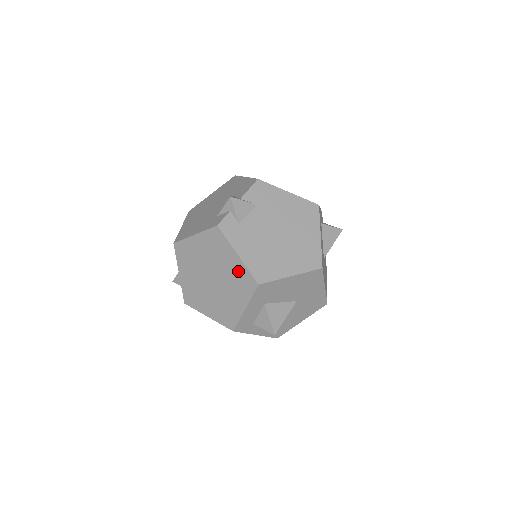
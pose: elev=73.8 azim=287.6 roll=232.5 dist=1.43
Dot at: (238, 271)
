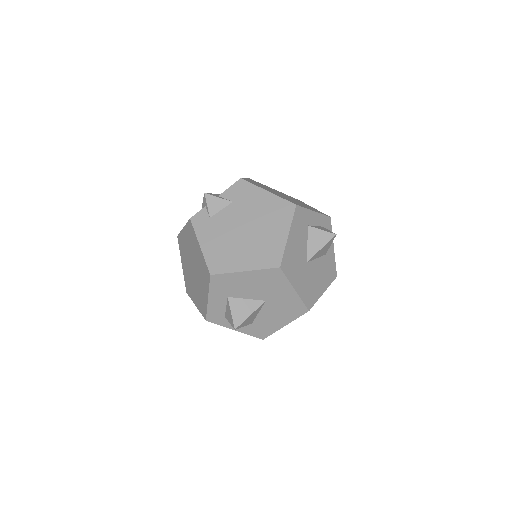
Dot at: (201, 262)
